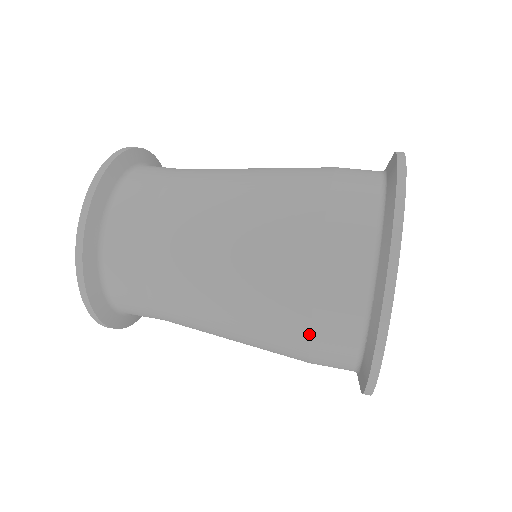
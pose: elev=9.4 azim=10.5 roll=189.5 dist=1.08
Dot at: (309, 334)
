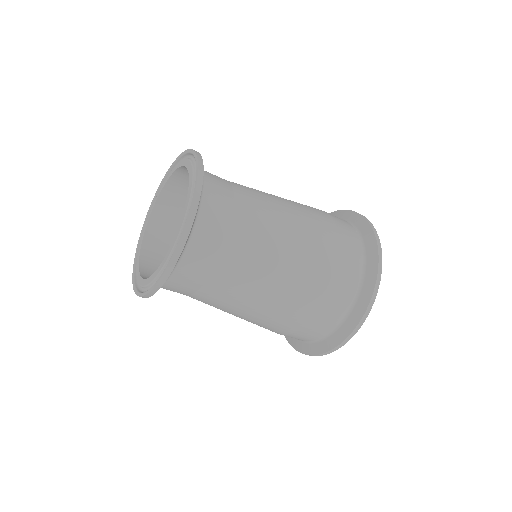
Dot at: (329, 295)
